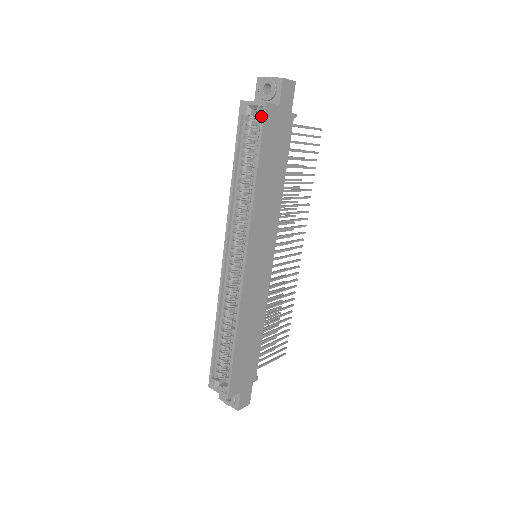
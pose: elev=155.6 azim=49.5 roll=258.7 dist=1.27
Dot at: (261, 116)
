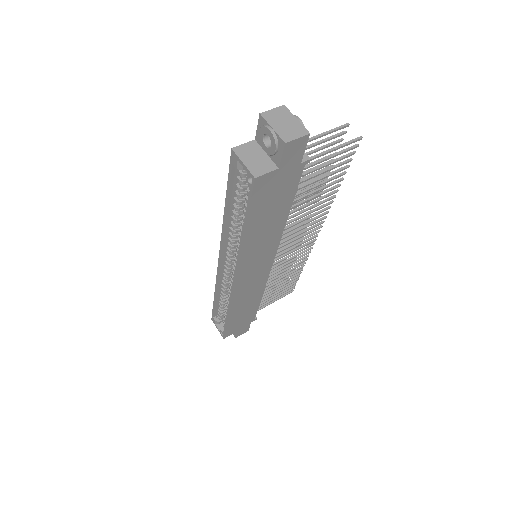
Dot at: (250, 186)
